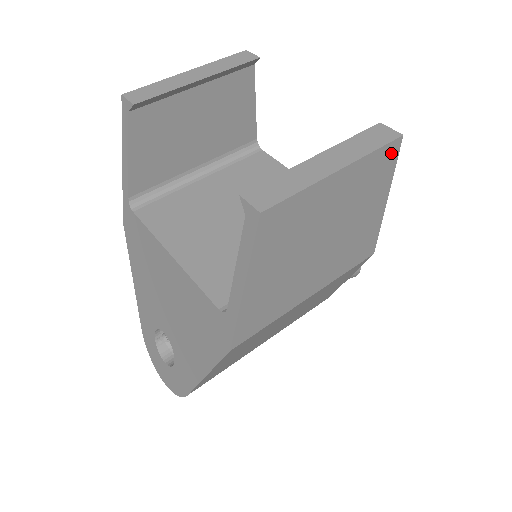
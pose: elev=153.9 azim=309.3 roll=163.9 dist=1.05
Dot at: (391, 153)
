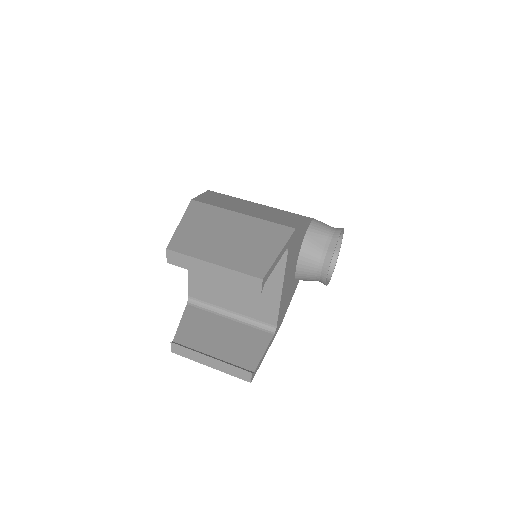
Dot at: occluded
